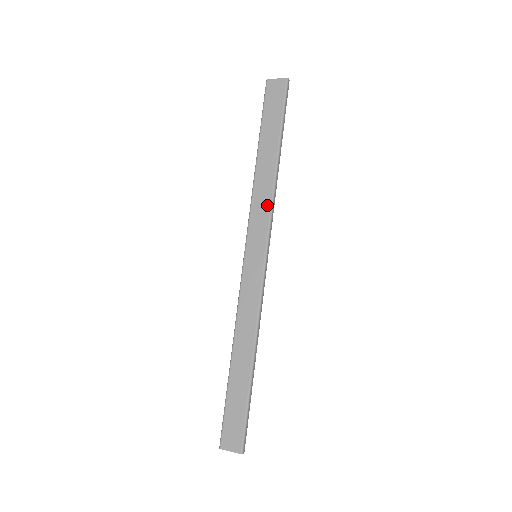
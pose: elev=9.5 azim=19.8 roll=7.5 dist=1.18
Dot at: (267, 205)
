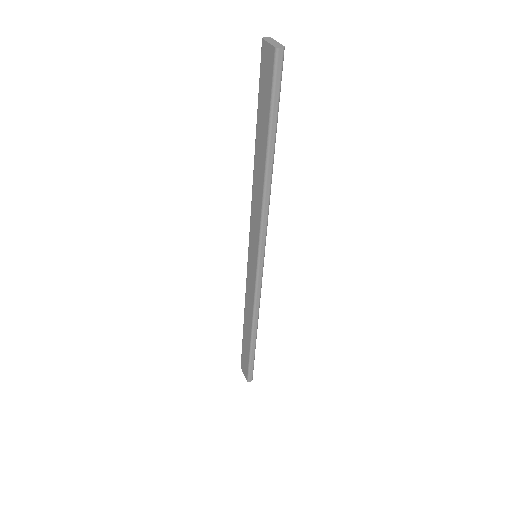
Dot at: (259, 215)
